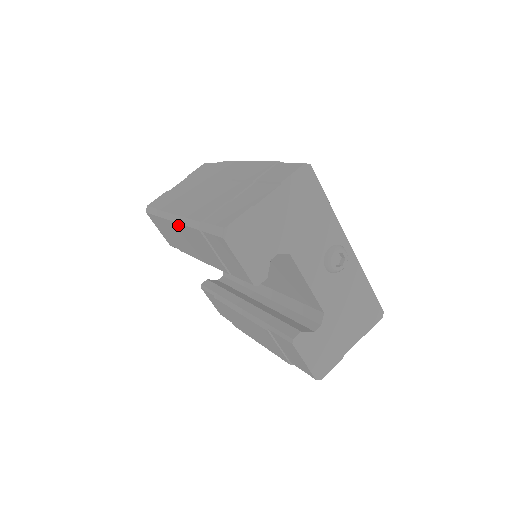
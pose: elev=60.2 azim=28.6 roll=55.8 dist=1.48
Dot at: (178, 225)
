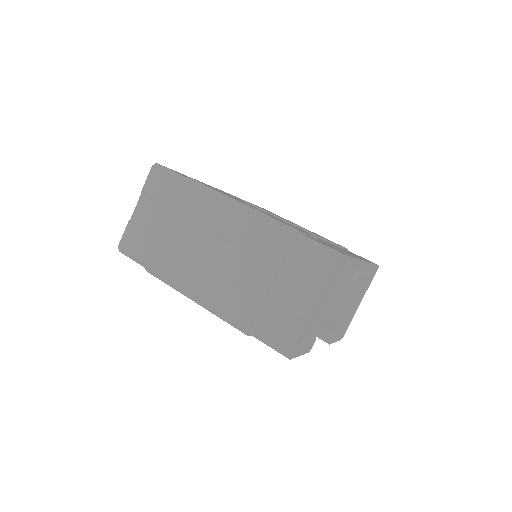
Dot at: (201, 305)
